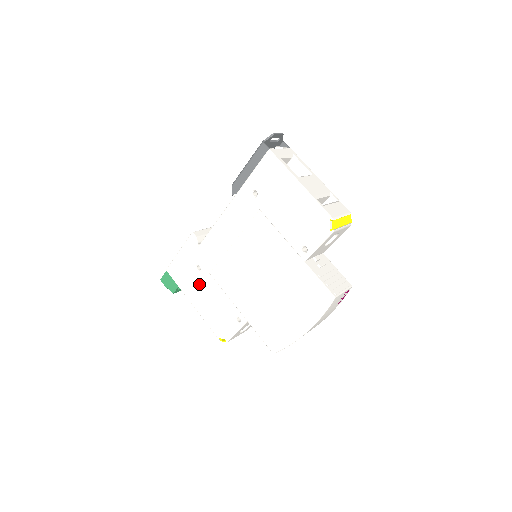
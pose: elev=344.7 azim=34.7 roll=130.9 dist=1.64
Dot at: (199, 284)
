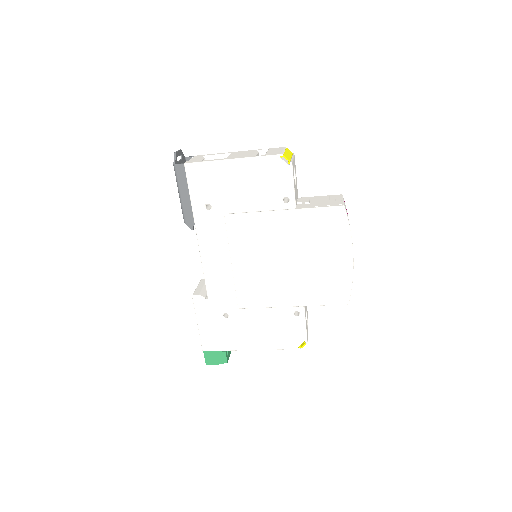
Dot at: (239, 327)
